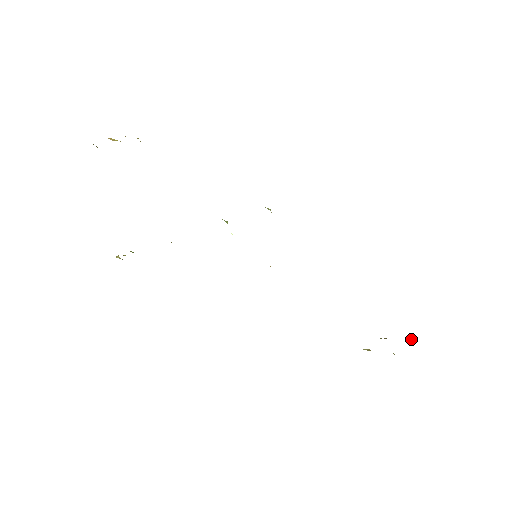
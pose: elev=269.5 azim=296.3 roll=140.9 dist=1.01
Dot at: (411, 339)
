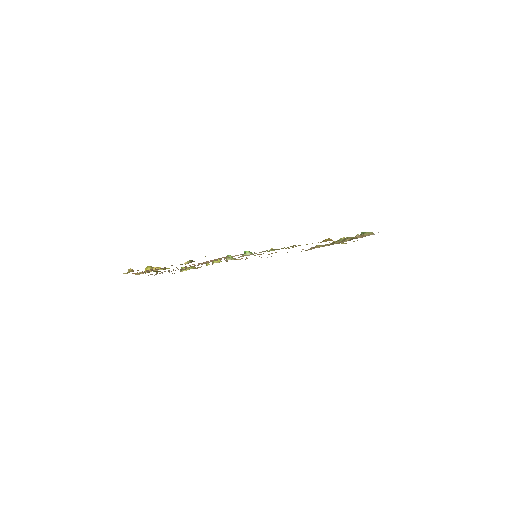
Dot at: (363, 232)
